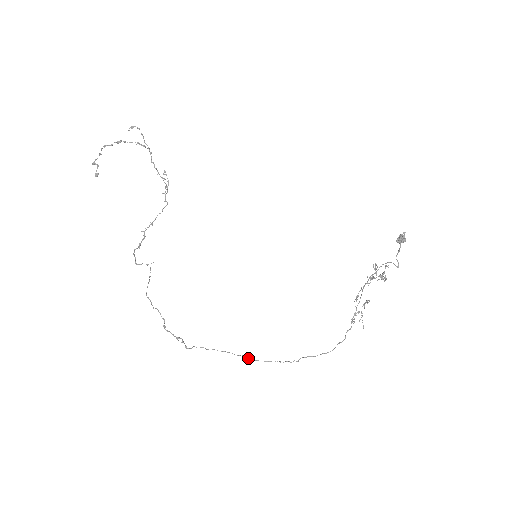
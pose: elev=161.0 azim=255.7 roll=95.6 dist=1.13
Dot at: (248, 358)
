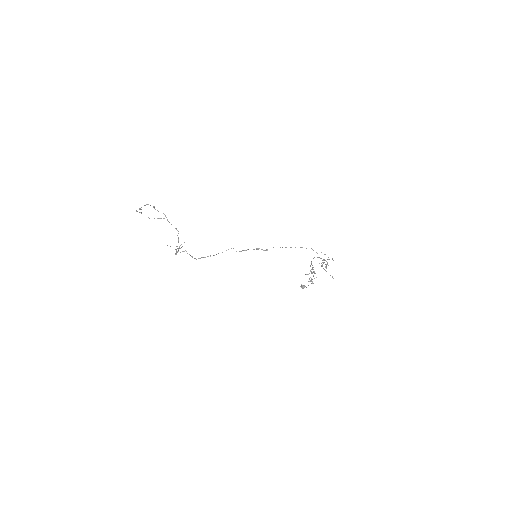
Dot at: (306, 248)
